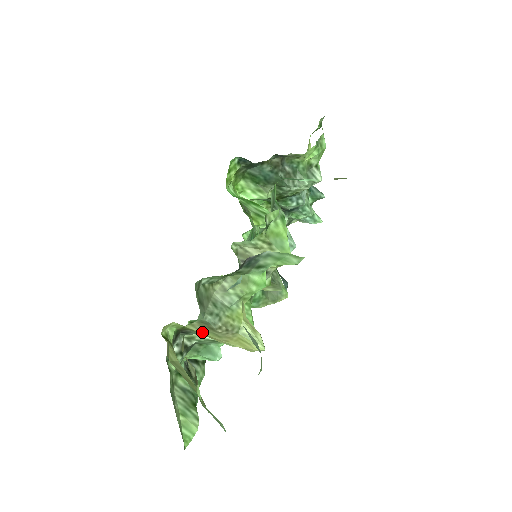
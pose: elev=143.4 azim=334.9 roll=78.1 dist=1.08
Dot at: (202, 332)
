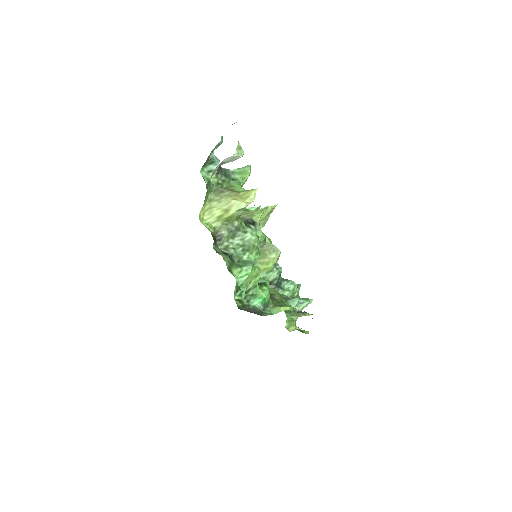
Dot at: (220, 202)
